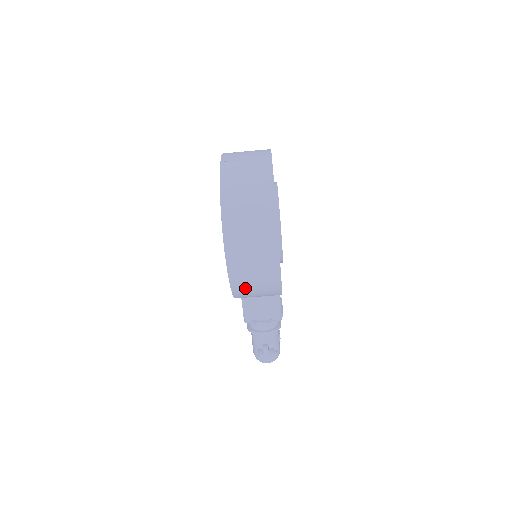
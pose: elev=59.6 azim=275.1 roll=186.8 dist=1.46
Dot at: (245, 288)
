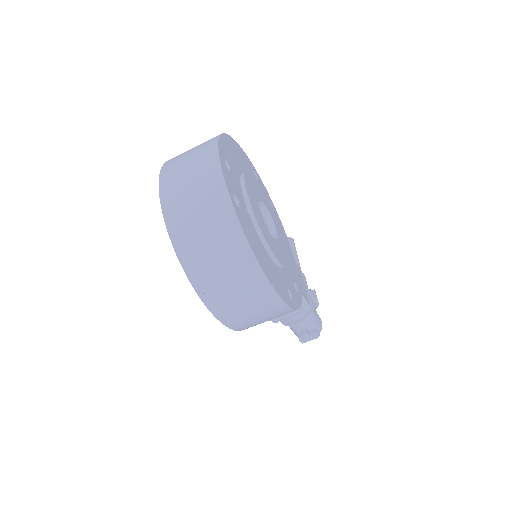
Dot at: occluded
